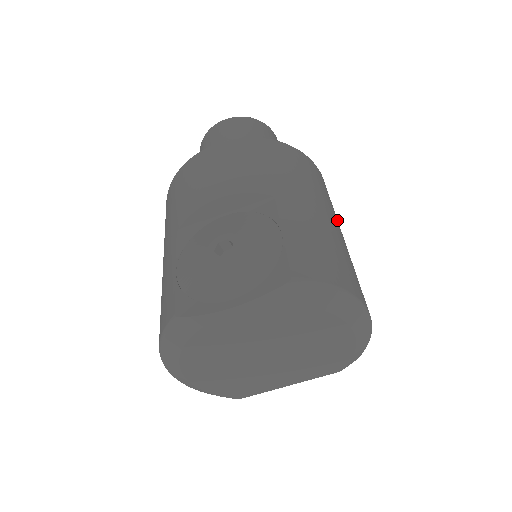
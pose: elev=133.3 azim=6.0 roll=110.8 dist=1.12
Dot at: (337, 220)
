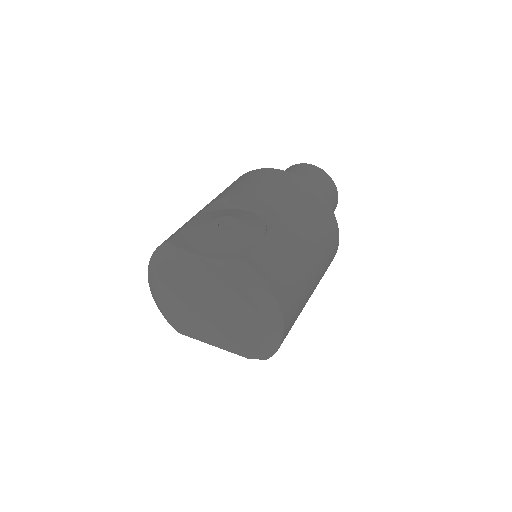
Dot at: (320, 266)
